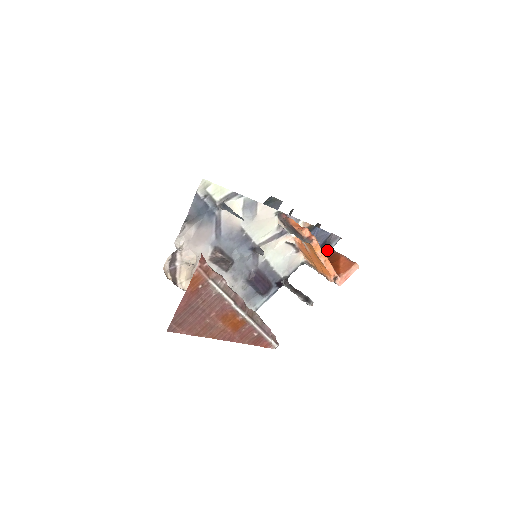
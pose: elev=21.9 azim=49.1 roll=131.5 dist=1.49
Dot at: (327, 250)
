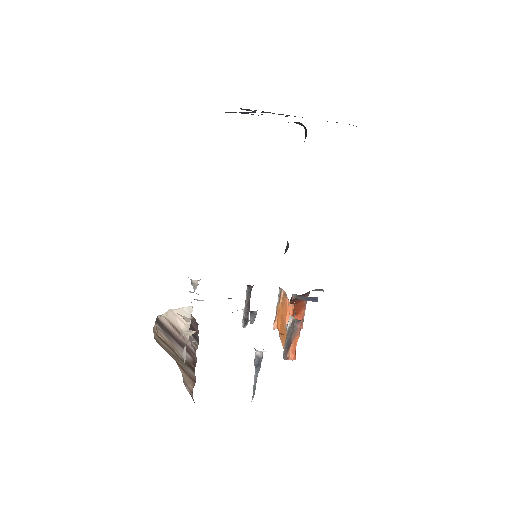
Dot at: occluded
